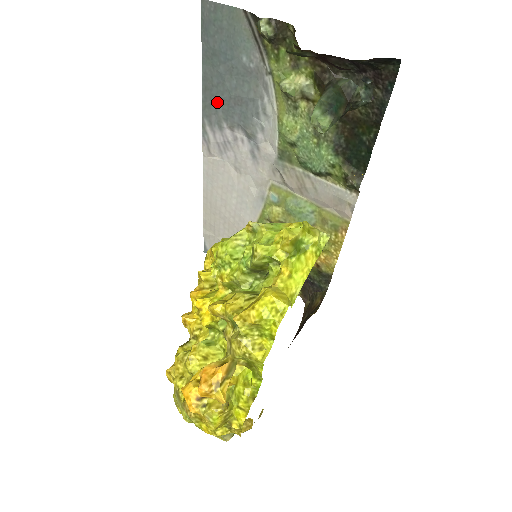
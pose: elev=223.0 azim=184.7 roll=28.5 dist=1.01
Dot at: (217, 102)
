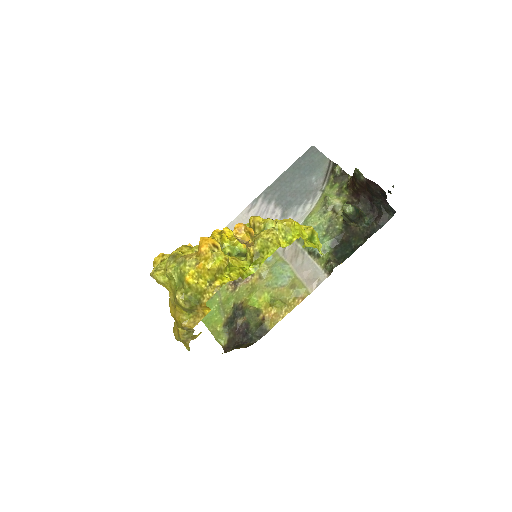
Dot at: (279, 189)
